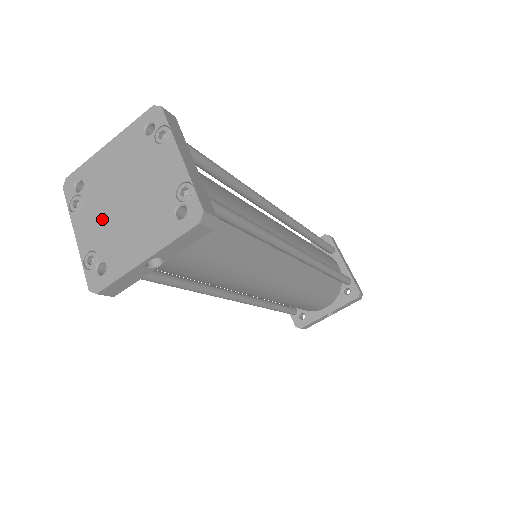
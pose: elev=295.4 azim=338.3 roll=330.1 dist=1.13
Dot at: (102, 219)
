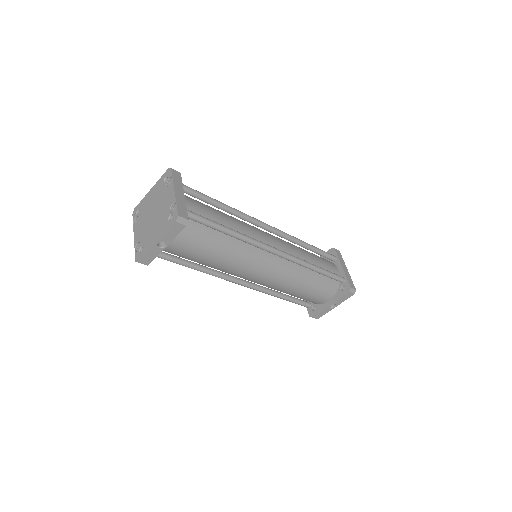
Dot at: (144, 226)
